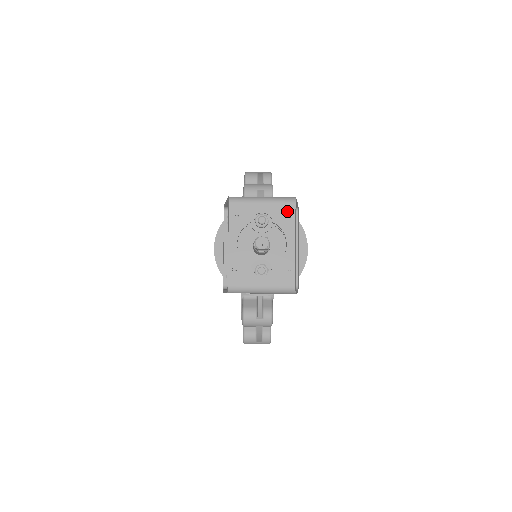
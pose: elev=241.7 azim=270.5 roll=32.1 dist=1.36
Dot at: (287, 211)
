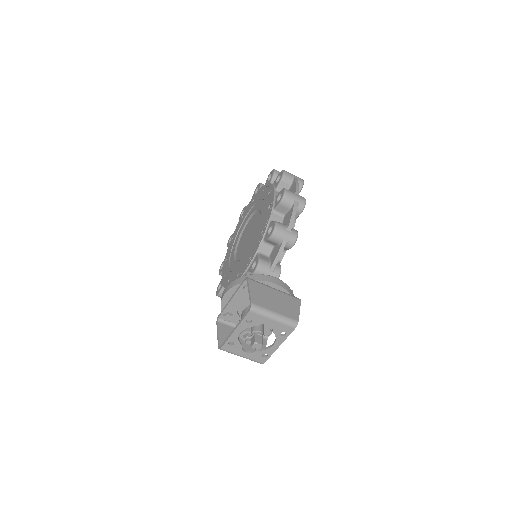
Dot at: (286, 330)
